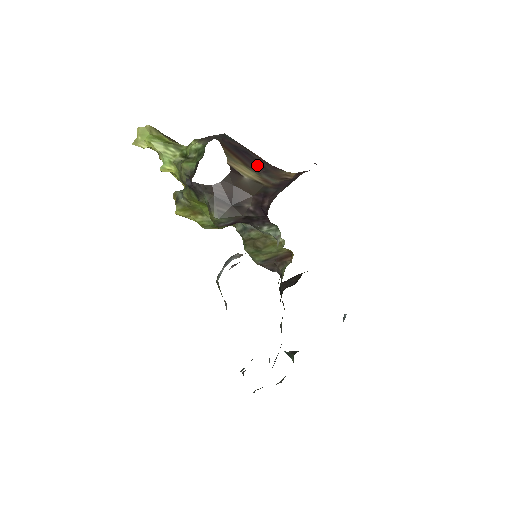
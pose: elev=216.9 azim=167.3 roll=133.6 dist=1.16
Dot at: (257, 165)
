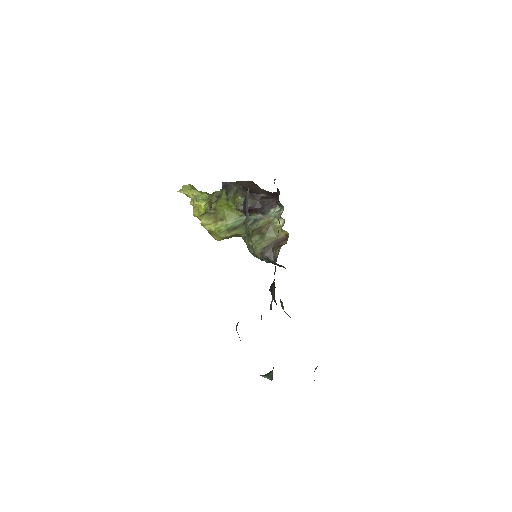
Dot at: occluded
